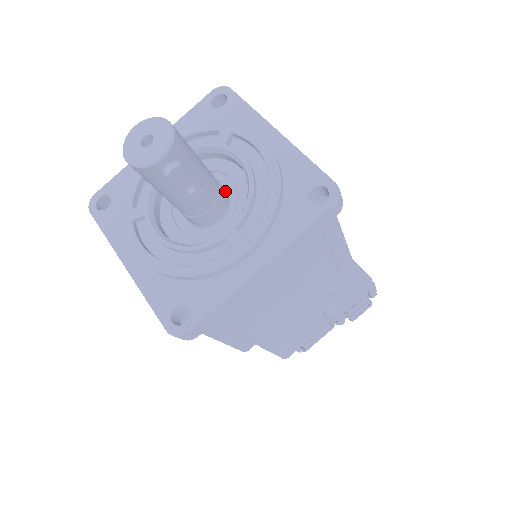
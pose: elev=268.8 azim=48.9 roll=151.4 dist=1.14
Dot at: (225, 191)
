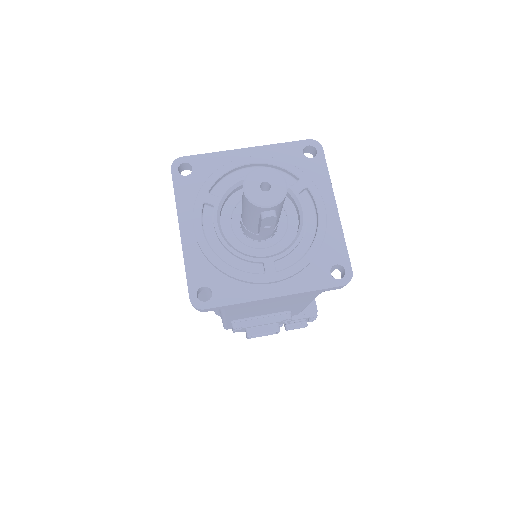
Dot at: occluded
